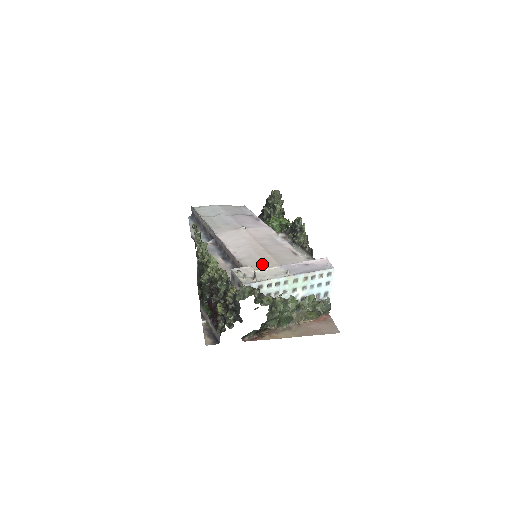
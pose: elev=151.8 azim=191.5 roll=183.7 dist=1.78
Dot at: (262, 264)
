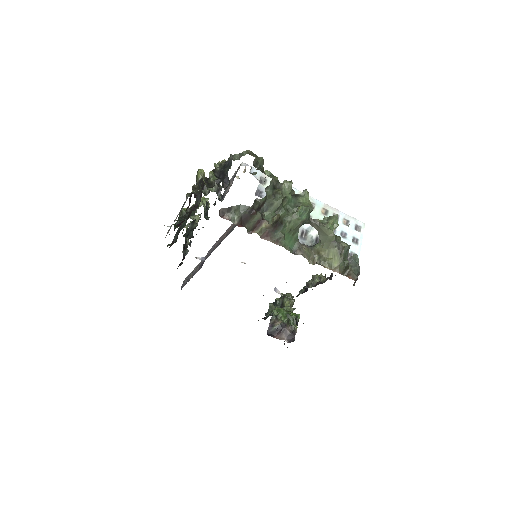
Dot at: occluded
